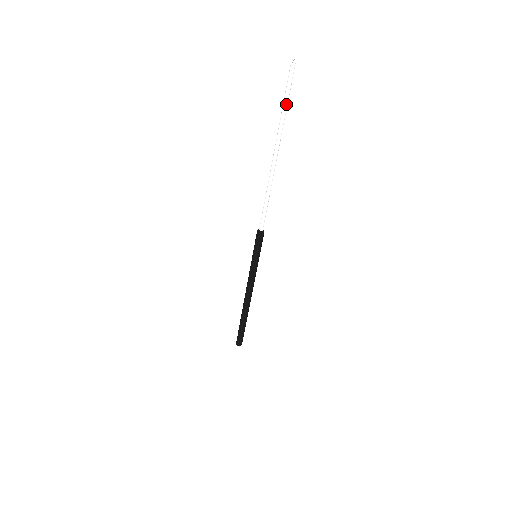
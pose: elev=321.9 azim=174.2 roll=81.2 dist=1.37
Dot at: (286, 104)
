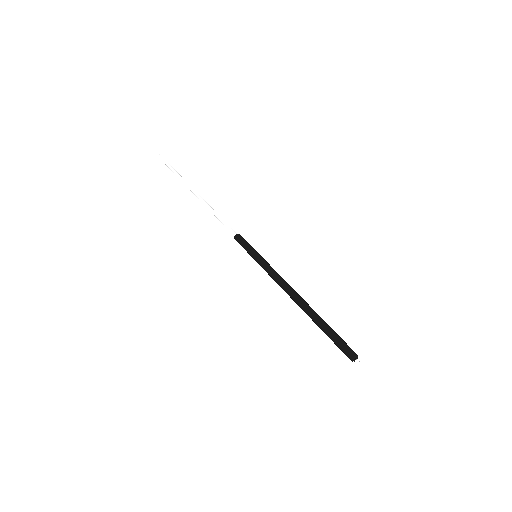
Dot at: (173, 170)
